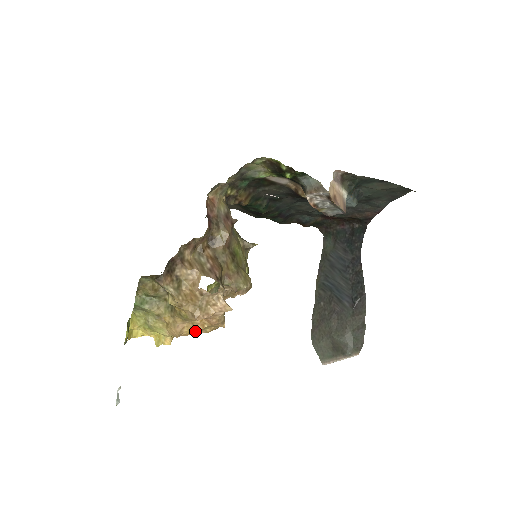
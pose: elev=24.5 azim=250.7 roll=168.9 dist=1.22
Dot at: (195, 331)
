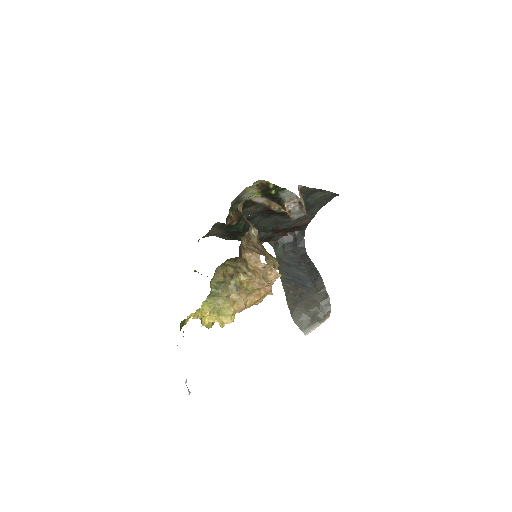
Dot at: (256, 300)
